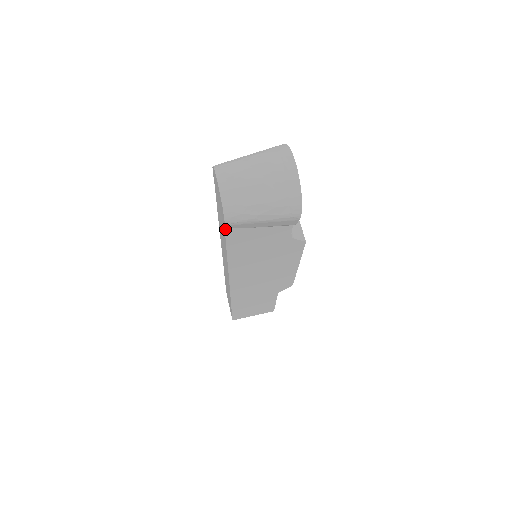
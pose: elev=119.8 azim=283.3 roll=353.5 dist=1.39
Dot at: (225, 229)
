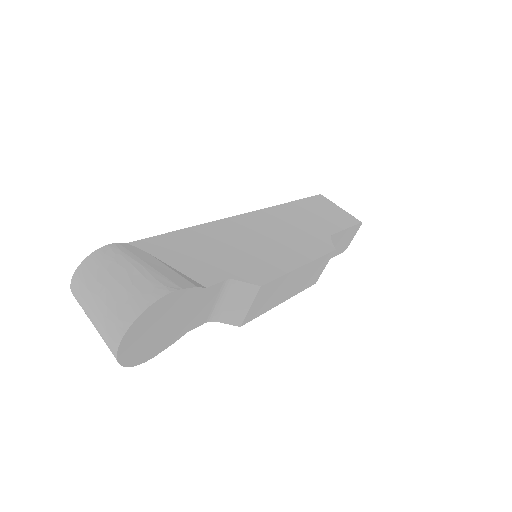
Dot at: occluded
